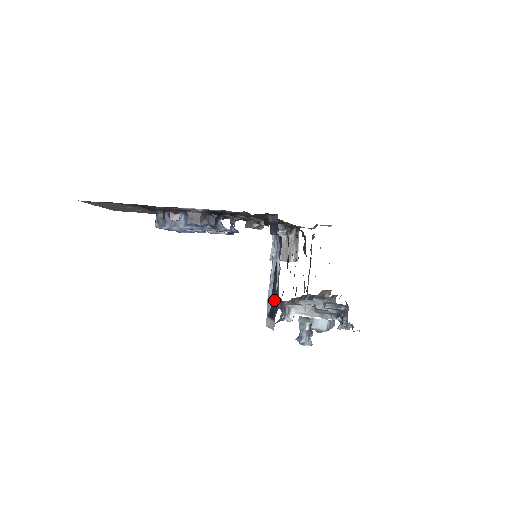
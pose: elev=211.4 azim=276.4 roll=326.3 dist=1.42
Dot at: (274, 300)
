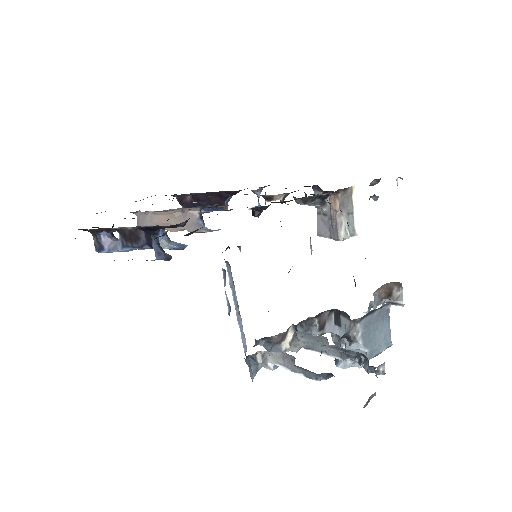
Dot at: occluded
